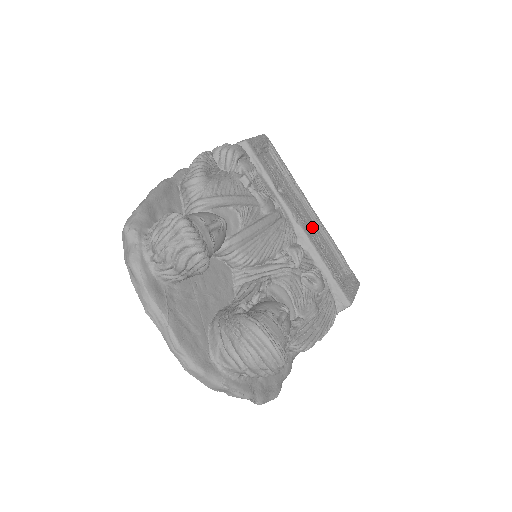
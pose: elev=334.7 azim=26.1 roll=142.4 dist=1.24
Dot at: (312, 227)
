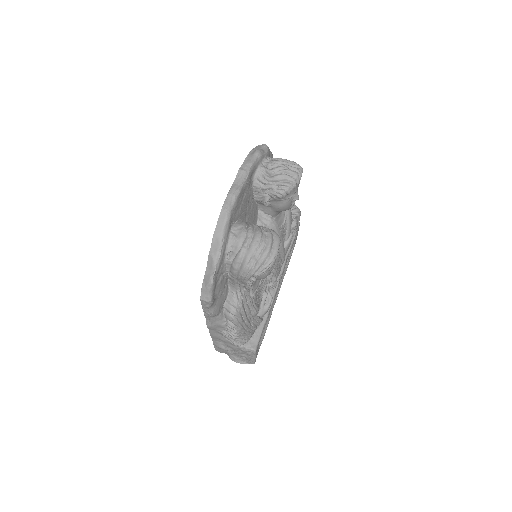
Dot at: occluded
